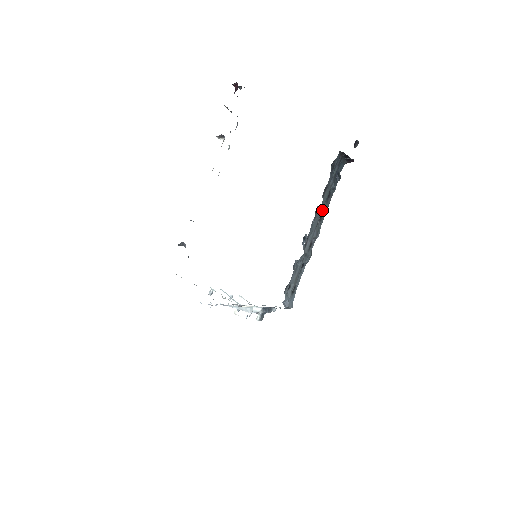
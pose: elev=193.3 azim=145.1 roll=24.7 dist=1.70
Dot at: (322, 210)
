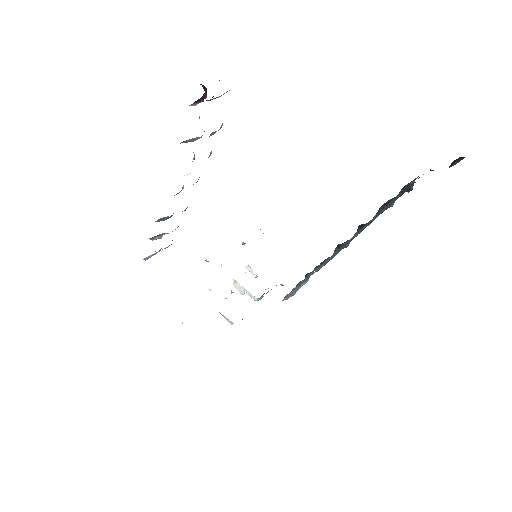
Dot at: occluded
